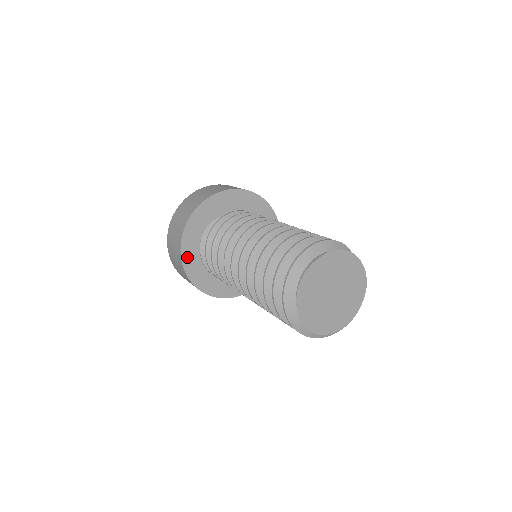
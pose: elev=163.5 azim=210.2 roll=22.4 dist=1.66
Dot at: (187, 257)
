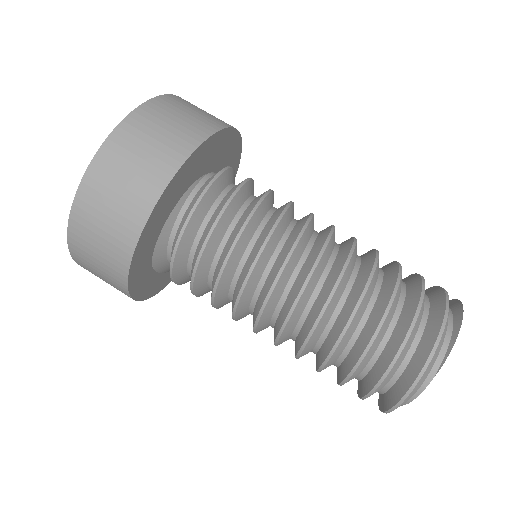
Dot at: (143, 292)
